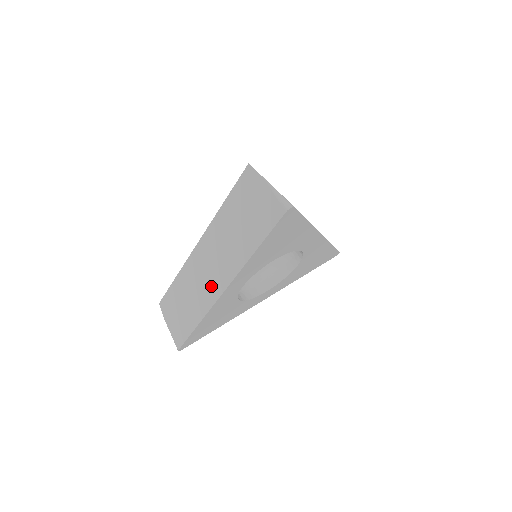
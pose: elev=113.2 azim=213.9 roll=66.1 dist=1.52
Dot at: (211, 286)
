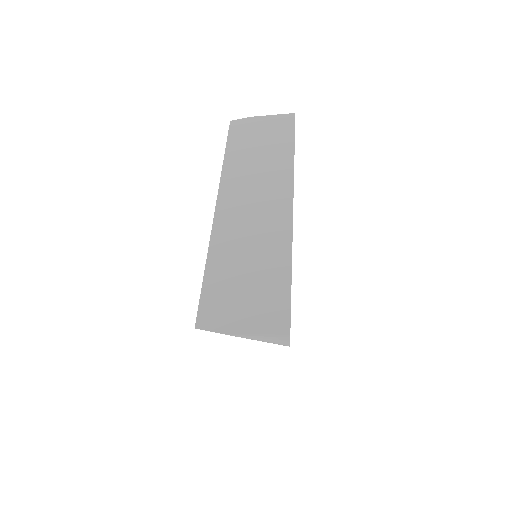
Dot at: (272, 213)
